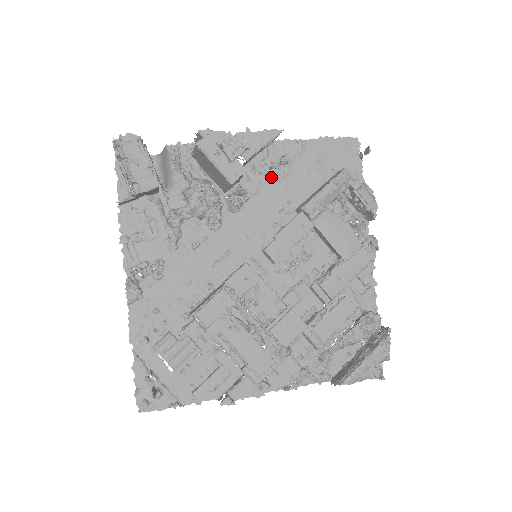
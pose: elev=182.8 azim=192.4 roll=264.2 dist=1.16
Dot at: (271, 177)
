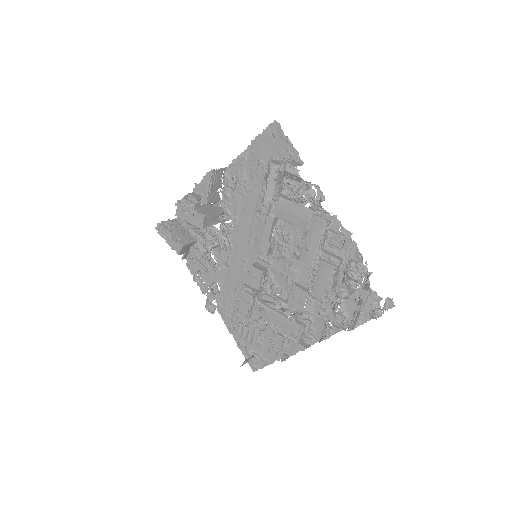
Dot at: (240, 193)
